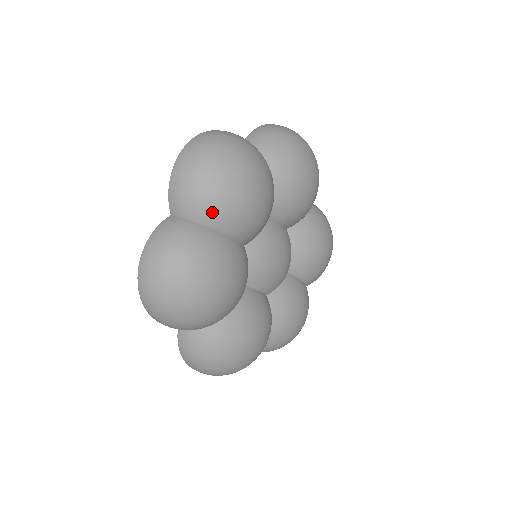
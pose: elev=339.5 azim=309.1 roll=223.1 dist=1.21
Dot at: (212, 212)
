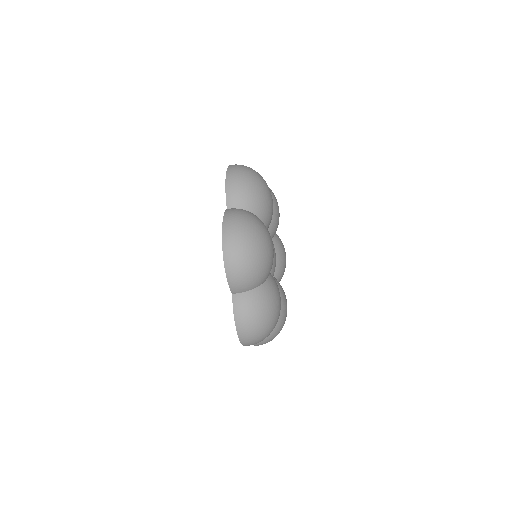
Dot at: occluded
